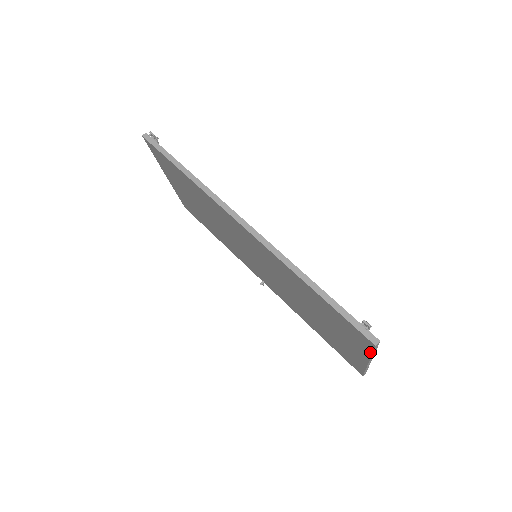
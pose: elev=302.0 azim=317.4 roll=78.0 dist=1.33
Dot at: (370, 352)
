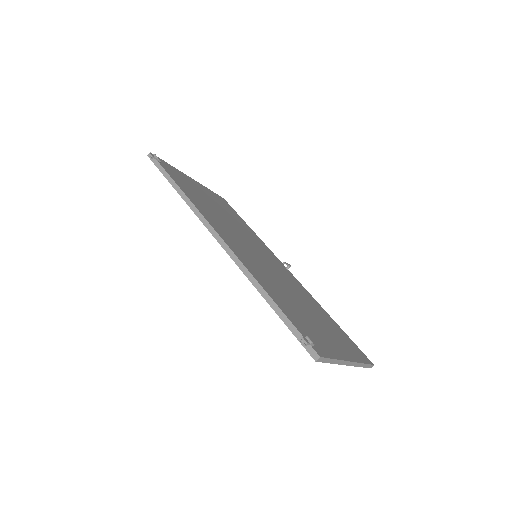
Dot at: occluded
